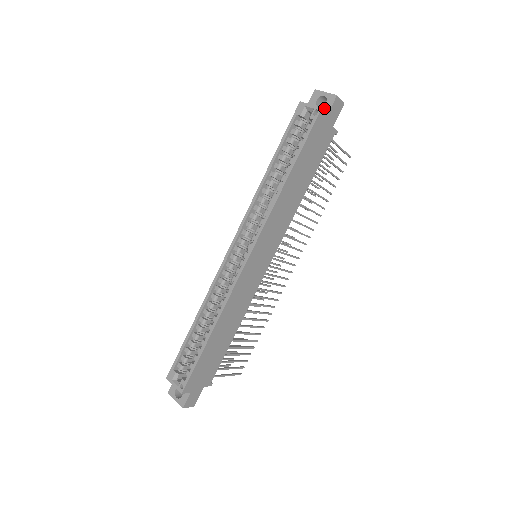
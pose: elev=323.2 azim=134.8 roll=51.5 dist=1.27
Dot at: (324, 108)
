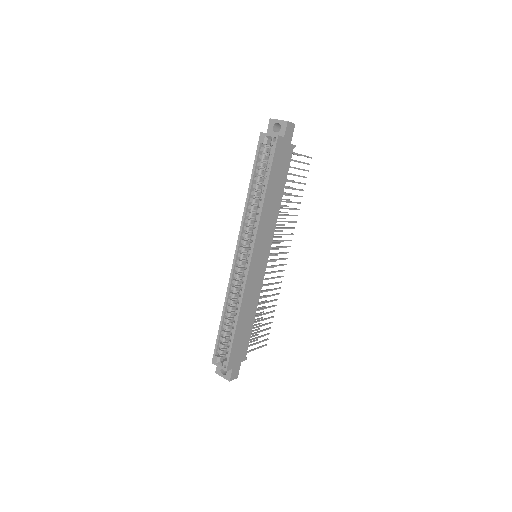
Dot at: (280, 133)
